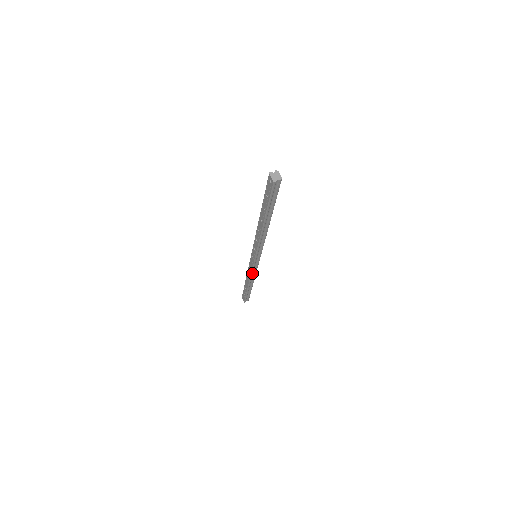
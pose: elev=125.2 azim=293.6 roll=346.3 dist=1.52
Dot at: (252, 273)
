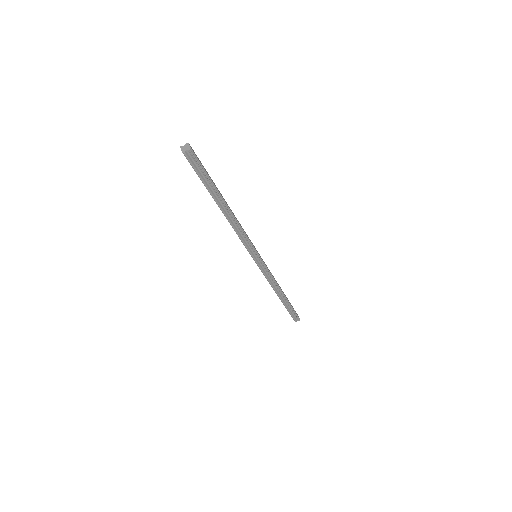
Dot at: (268, 279)
